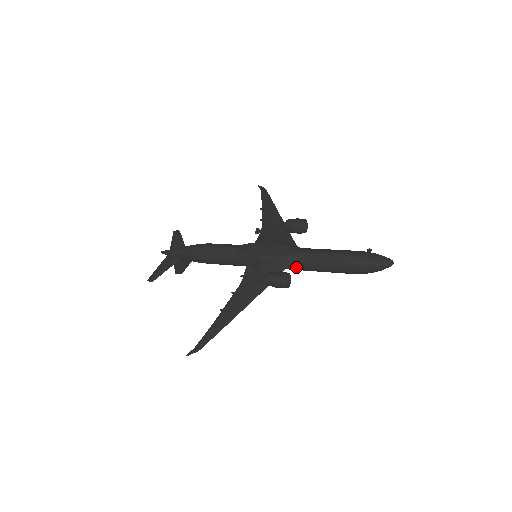
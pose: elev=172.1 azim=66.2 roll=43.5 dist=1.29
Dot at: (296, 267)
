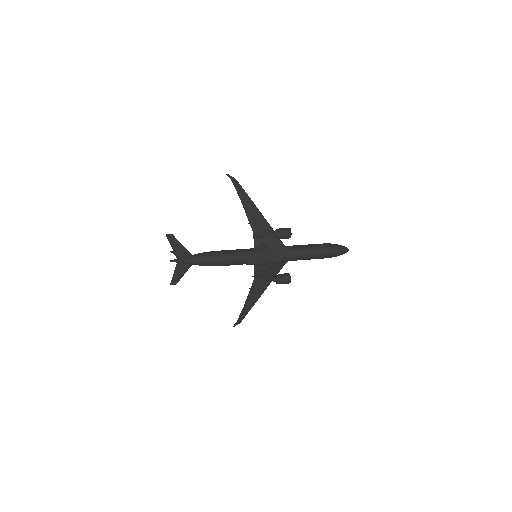
Dot at: occluded
